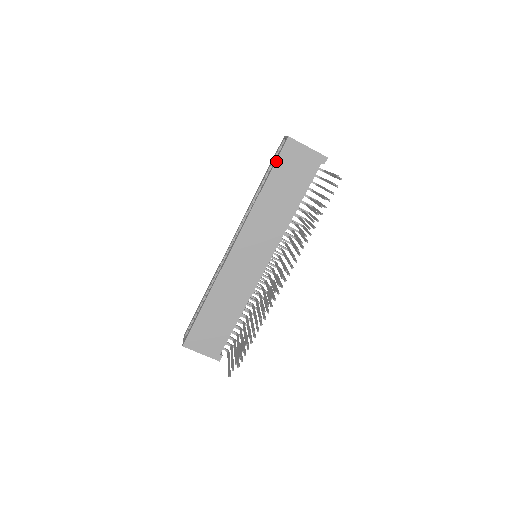
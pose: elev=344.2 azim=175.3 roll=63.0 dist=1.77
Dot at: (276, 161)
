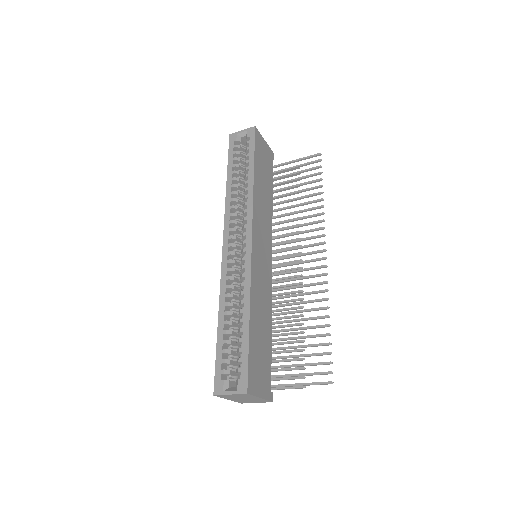
Dot at: (254, 148)
